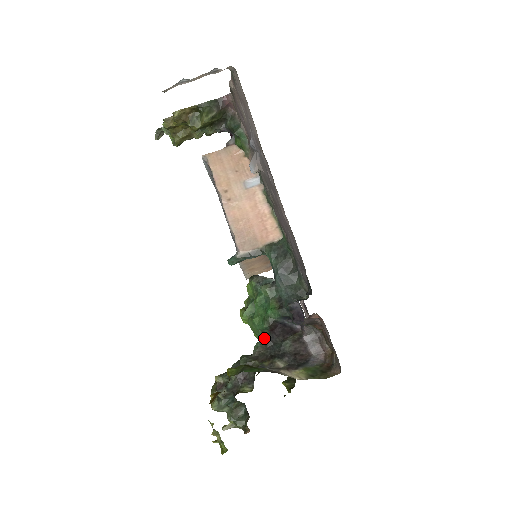
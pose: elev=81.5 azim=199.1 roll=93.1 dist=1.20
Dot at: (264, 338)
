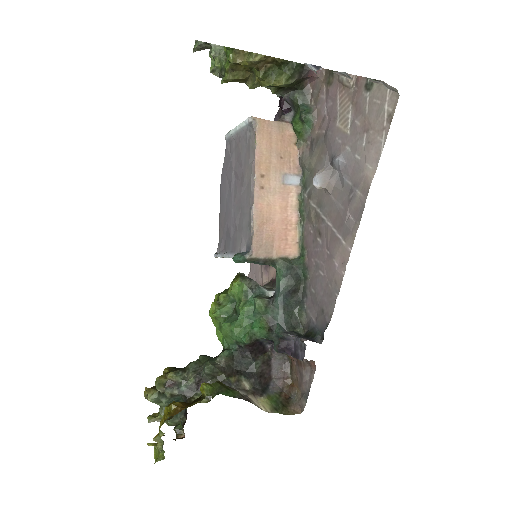
Dot at: (234, 348)
